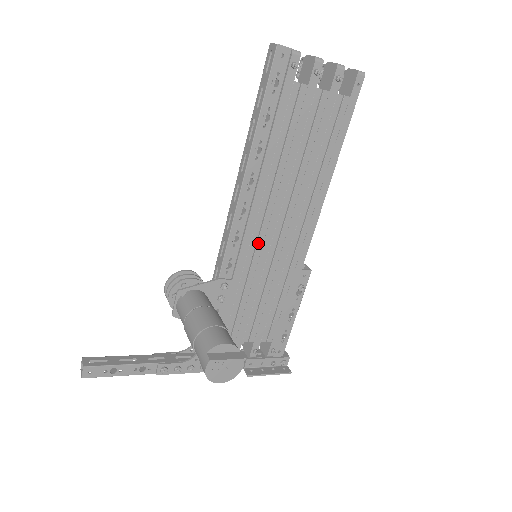
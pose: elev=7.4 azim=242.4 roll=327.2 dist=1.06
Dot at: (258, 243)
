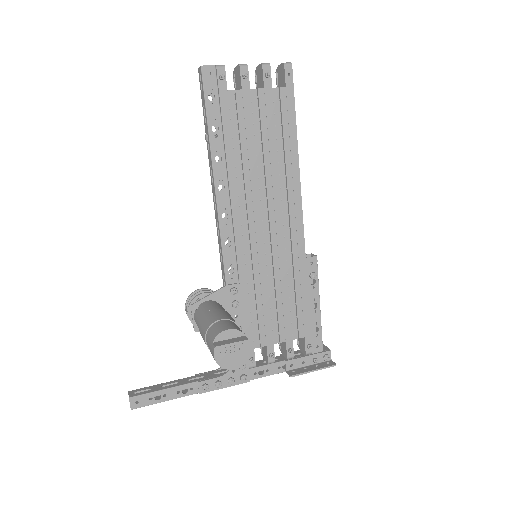
Dot at: (251, 242)
